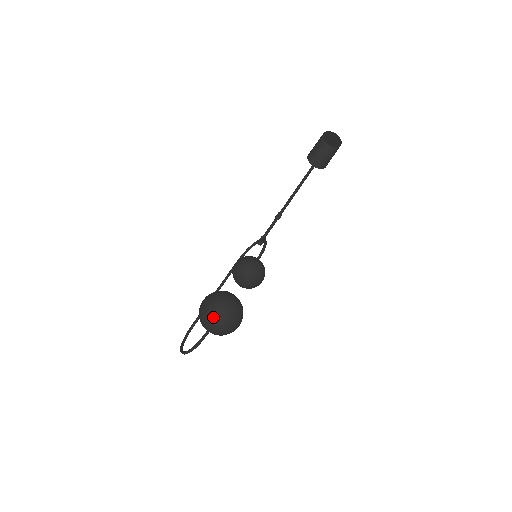
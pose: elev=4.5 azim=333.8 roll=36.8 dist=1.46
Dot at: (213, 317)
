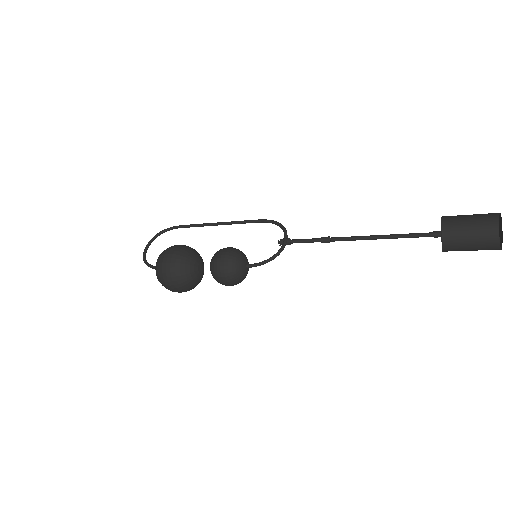
Dot at: (159, 277)
